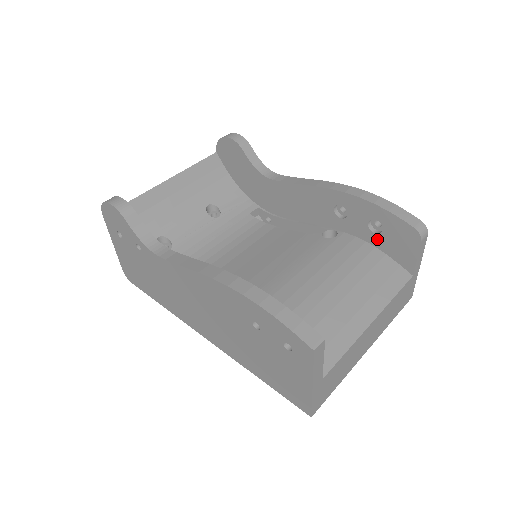
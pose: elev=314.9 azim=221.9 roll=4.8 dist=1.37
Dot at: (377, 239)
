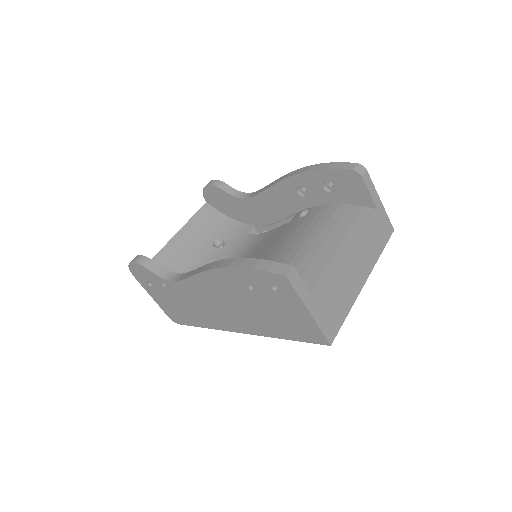
Dot at: (337, 196)
